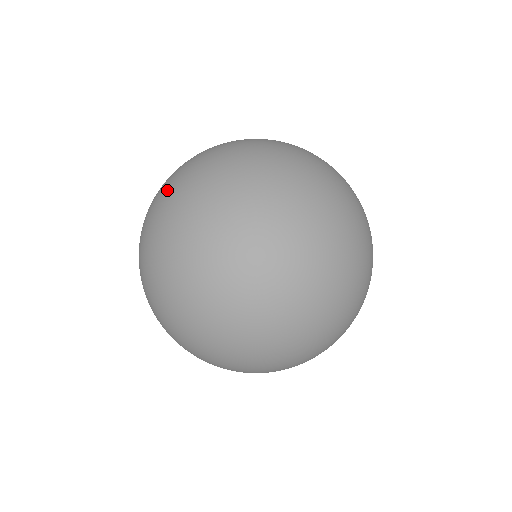
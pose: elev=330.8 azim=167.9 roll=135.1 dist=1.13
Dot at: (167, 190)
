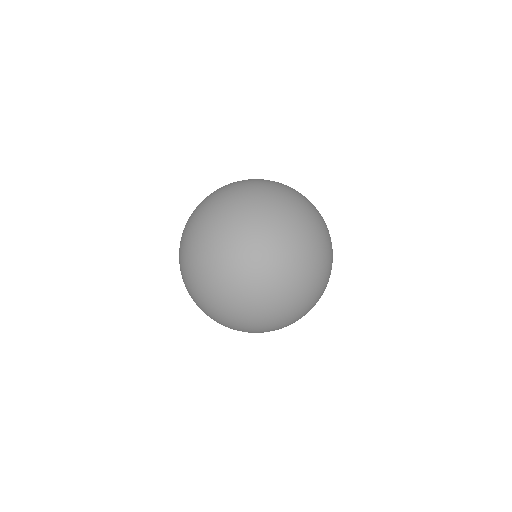
Dot at: occluded
